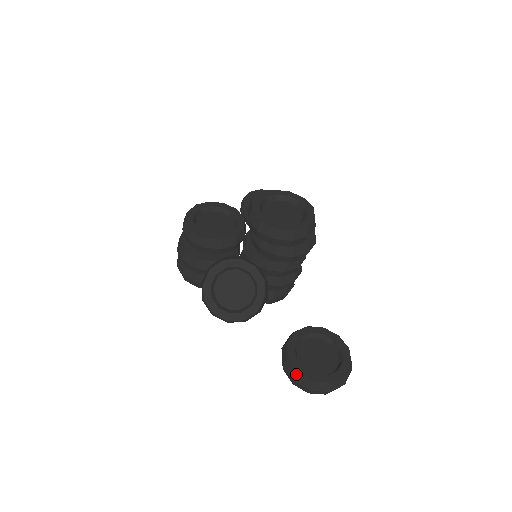
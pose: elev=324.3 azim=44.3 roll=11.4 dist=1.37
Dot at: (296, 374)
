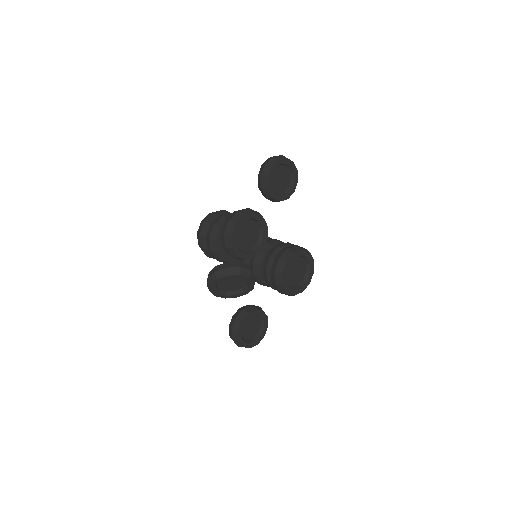
Dot at: (237, 341)
